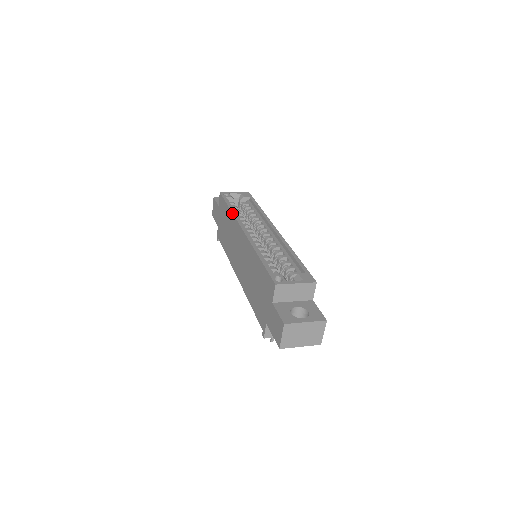
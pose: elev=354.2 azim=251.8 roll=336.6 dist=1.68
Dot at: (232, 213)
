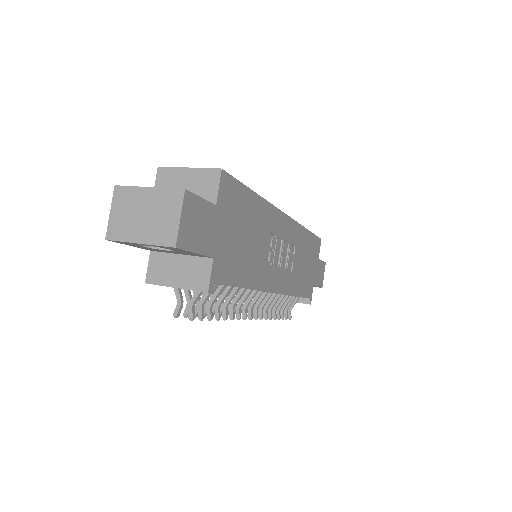
Dot at: occluded
